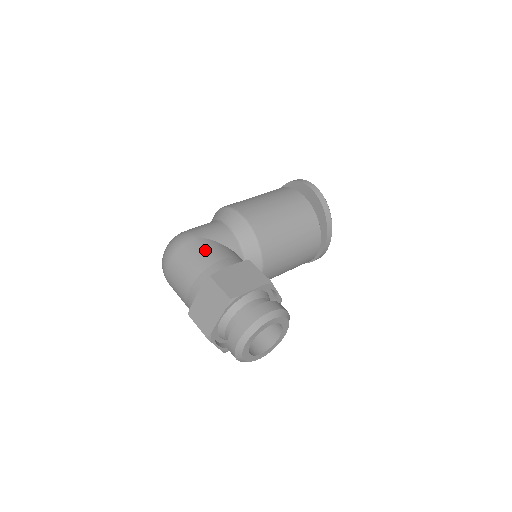
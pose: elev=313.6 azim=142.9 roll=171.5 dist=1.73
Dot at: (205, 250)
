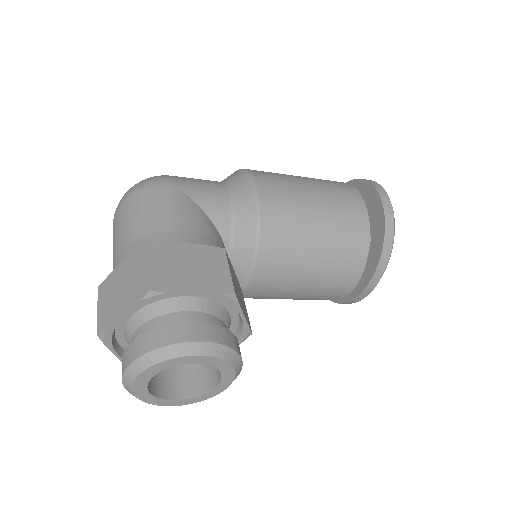
Dot at: (172, 207)
